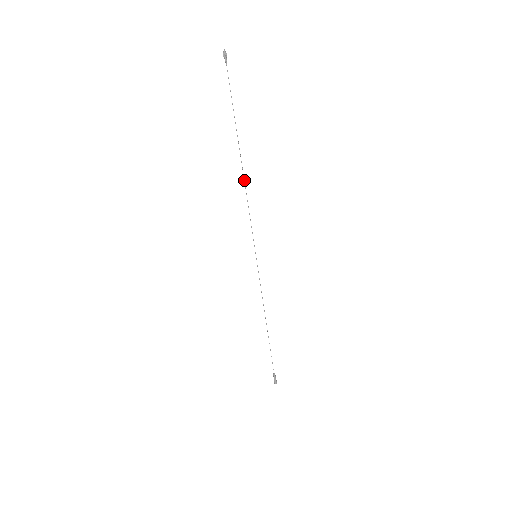
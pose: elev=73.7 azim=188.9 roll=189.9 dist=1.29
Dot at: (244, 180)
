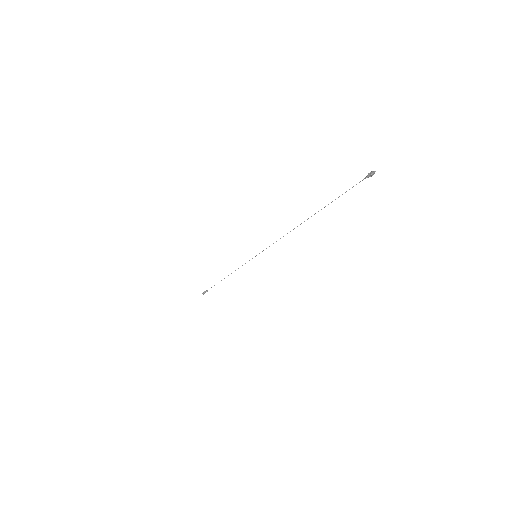
Dot at: occluded
